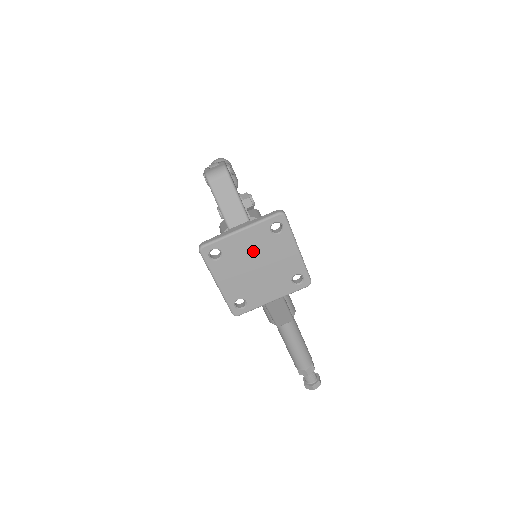
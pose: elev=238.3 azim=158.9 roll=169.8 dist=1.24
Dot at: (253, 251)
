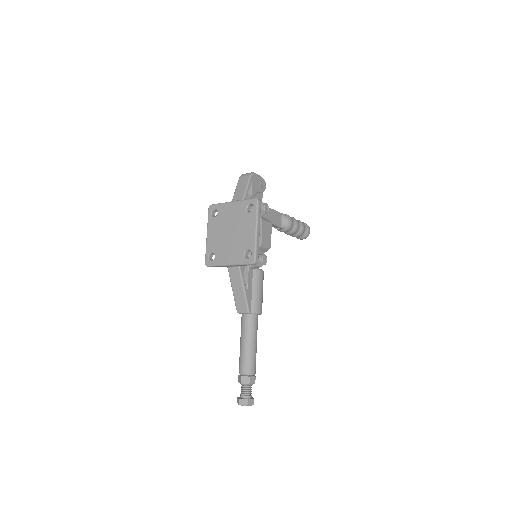
Dot at: (232, 219)
